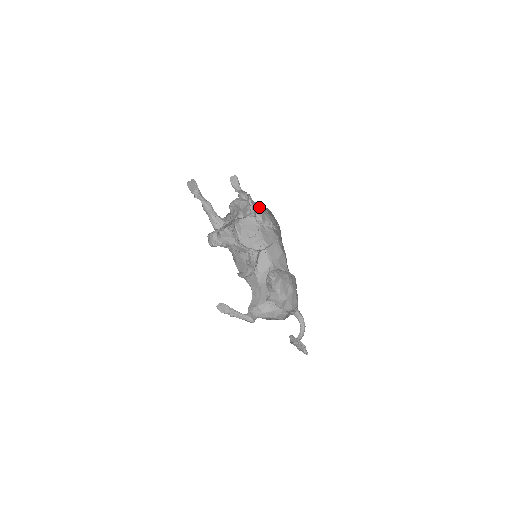
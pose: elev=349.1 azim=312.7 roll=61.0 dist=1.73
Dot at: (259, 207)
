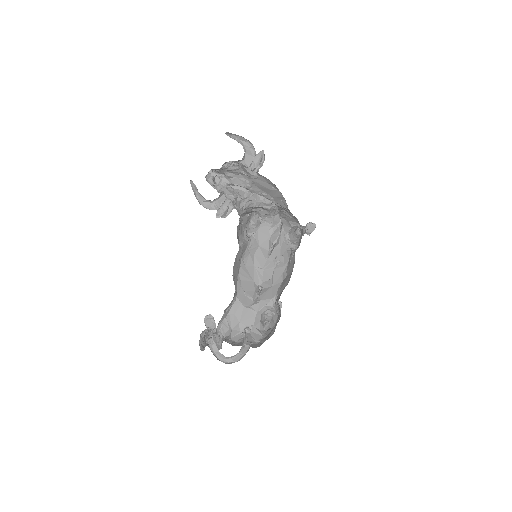
Dot at: (281, 196)
